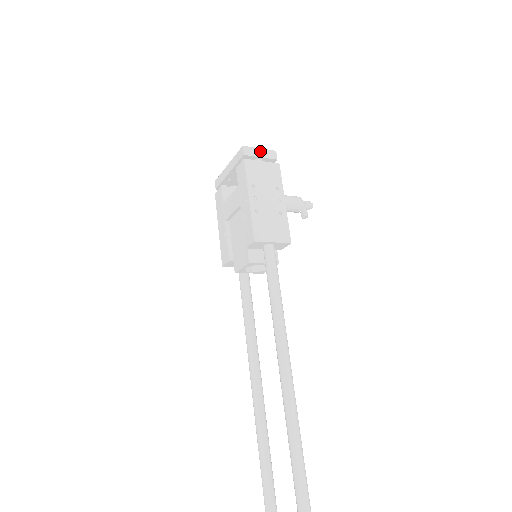
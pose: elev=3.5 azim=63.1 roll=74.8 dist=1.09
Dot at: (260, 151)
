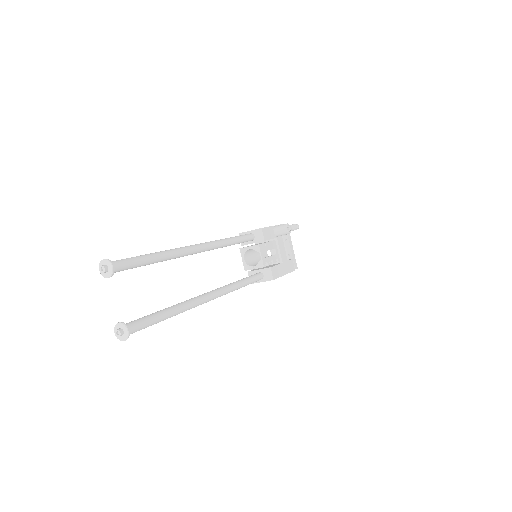
Dot at: occluded
